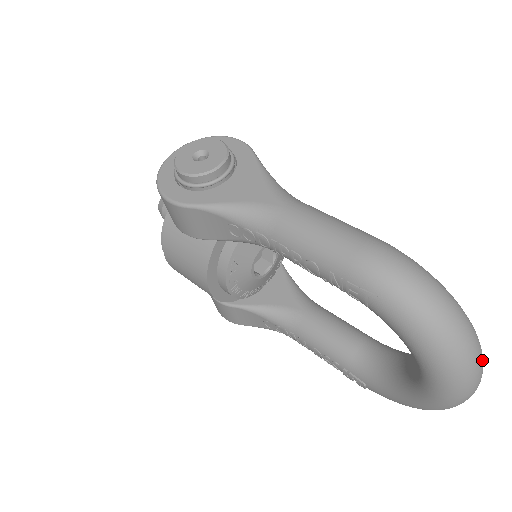
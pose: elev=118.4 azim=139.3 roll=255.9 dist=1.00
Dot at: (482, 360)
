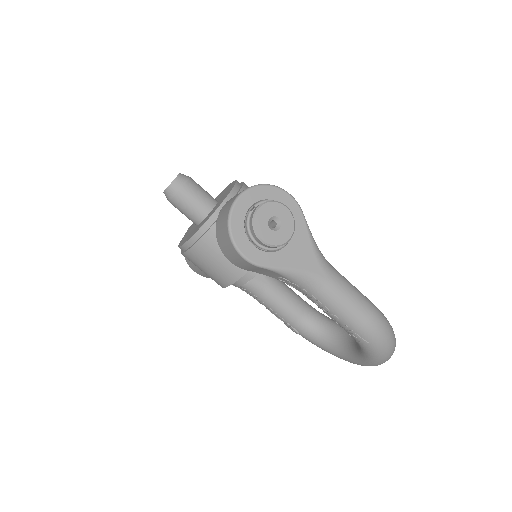
Dot at: occluded
